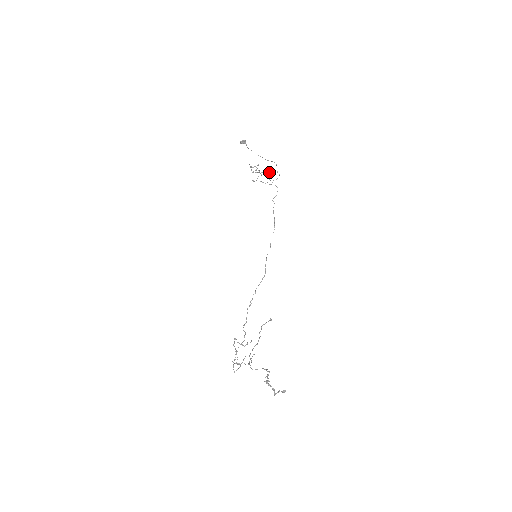
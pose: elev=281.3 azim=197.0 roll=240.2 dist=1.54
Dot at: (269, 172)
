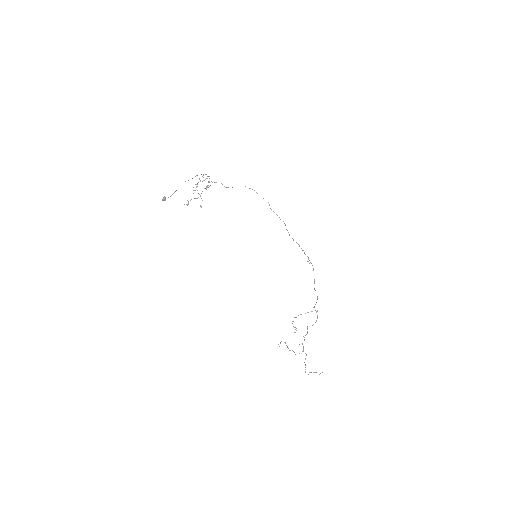
Dot at: (200, 181)
